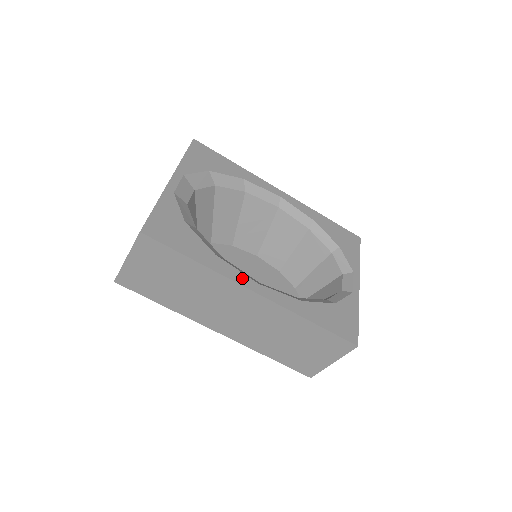
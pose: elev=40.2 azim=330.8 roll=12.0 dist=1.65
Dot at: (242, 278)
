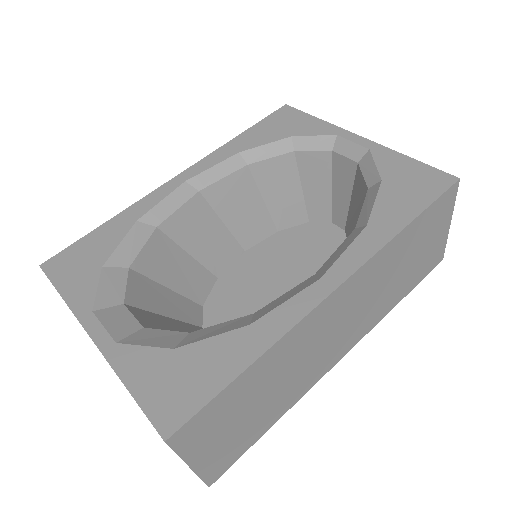
Dot at: (303, 300)
